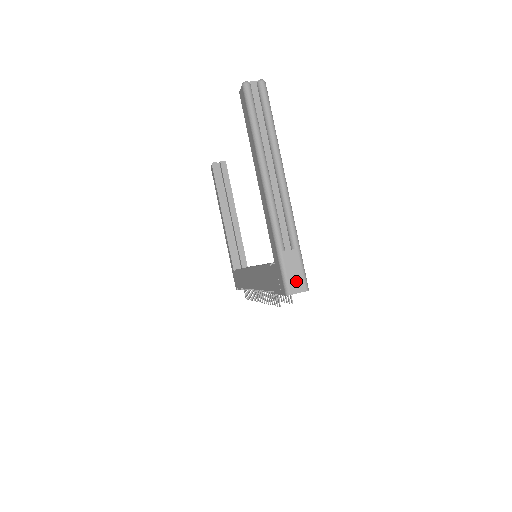
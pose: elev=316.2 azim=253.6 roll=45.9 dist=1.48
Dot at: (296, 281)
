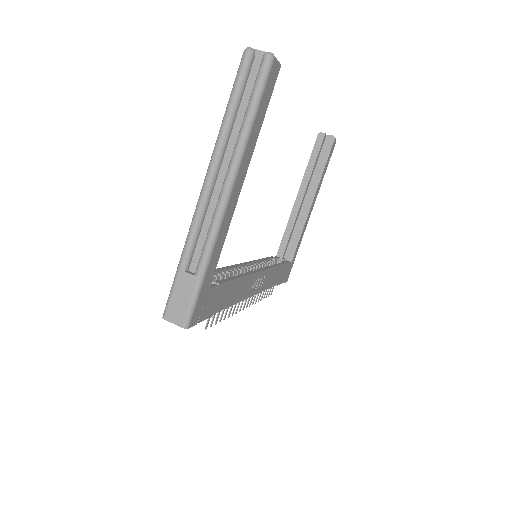
Dot at: (178, 310)
